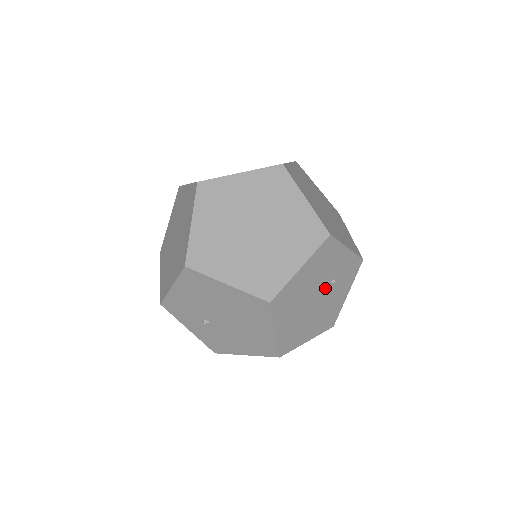
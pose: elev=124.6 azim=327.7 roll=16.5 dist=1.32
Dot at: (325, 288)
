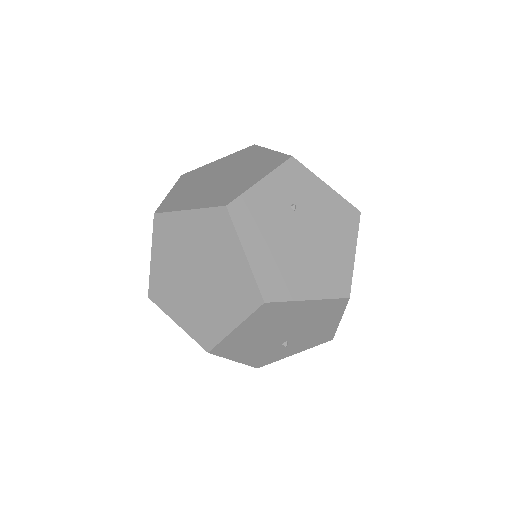
Dot at: (296, 220)
